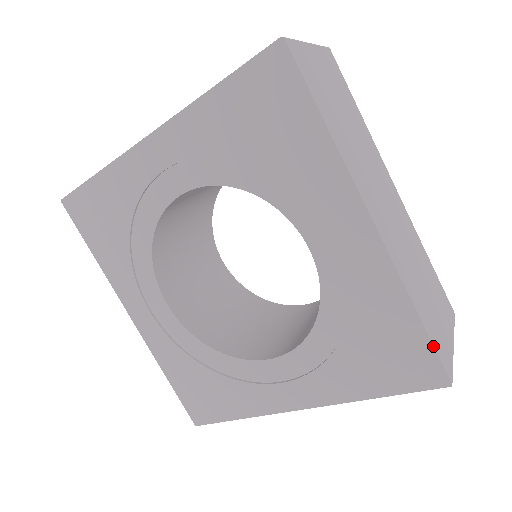
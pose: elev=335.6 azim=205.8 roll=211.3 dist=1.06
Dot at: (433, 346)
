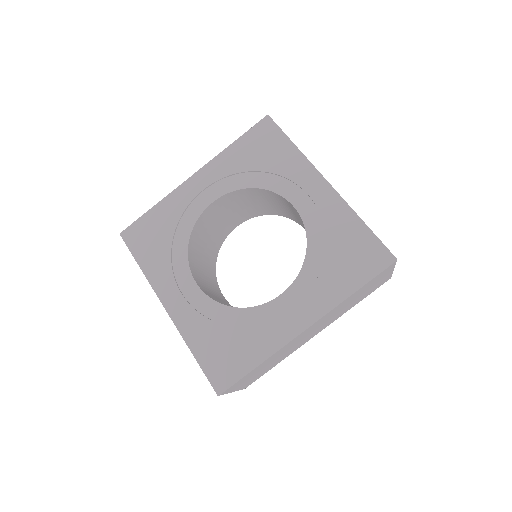
Dot at: (378, 238)
